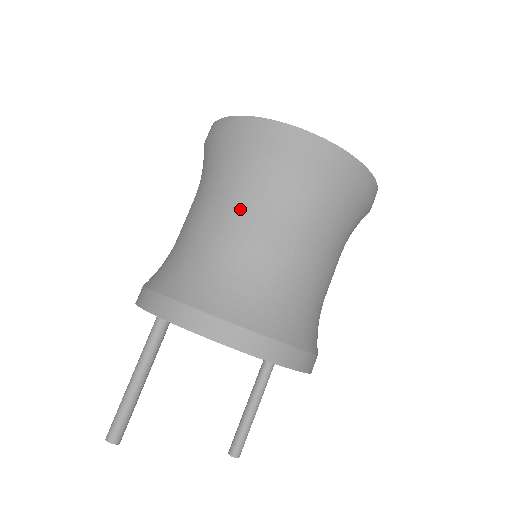
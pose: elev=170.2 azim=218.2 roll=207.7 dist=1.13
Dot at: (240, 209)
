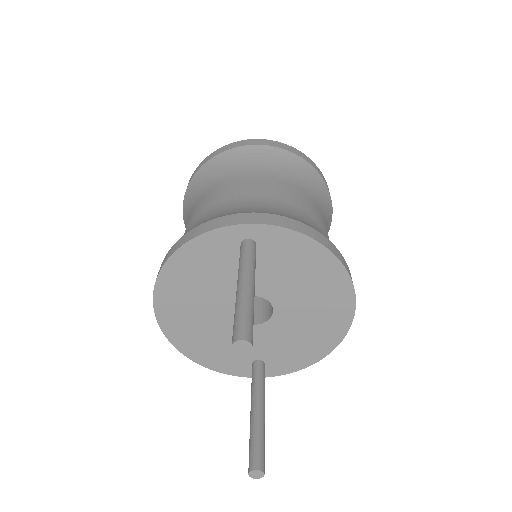
Dot at: (292, 187)
